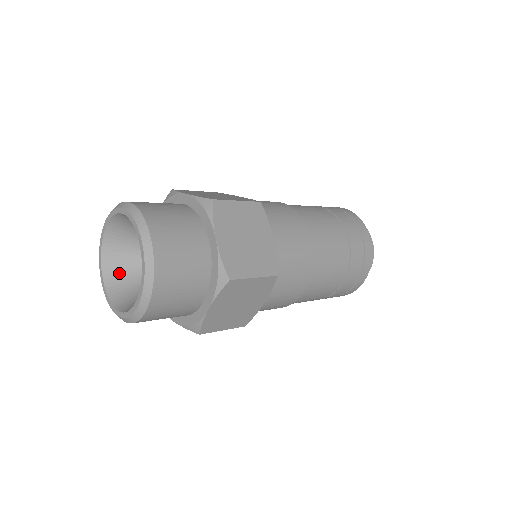
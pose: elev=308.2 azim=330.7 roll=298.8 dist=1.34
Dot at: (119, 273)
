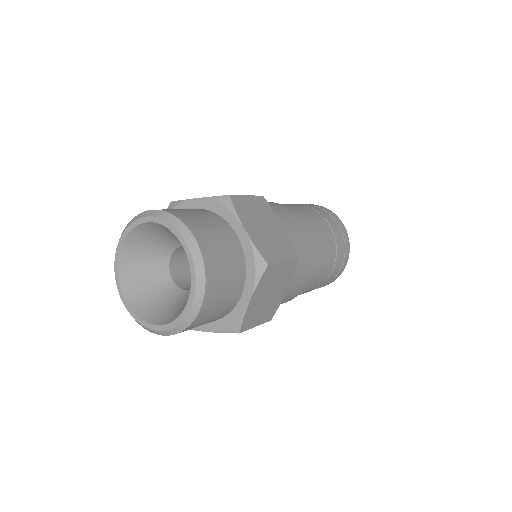
Dot at: (138, 253)
